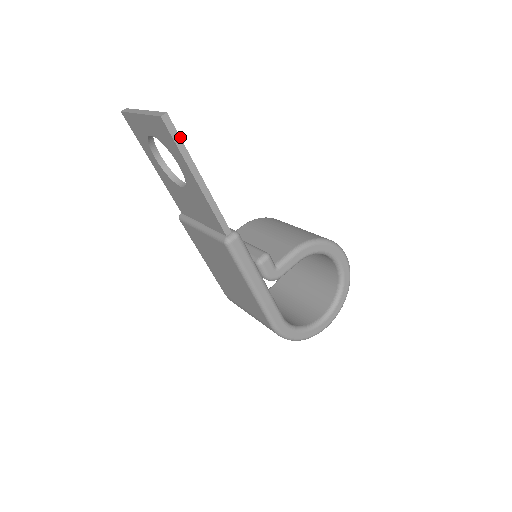
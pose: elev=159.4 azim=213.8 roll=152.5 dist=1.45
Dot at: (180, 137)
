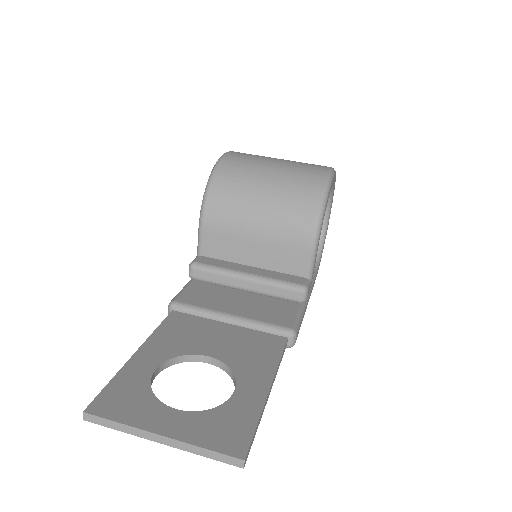
Dot at: (255, 431)
